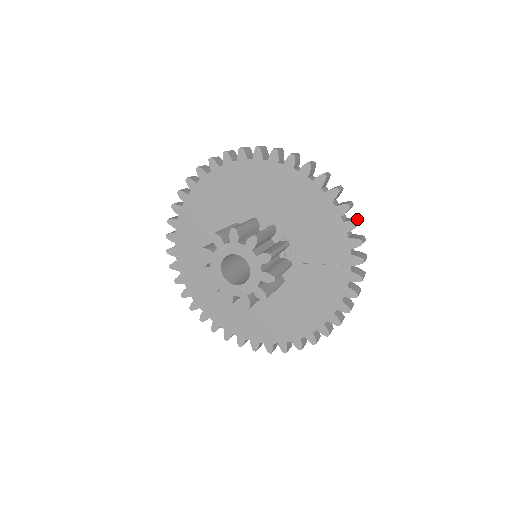
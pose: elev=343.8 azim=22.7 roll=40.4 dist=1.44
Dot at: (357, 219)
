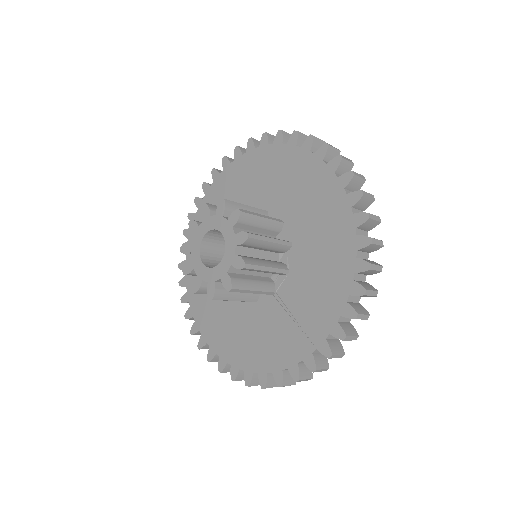
Dot at: (364, 312)
